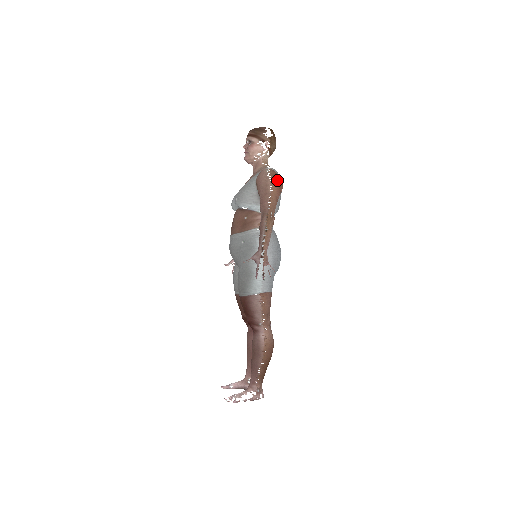
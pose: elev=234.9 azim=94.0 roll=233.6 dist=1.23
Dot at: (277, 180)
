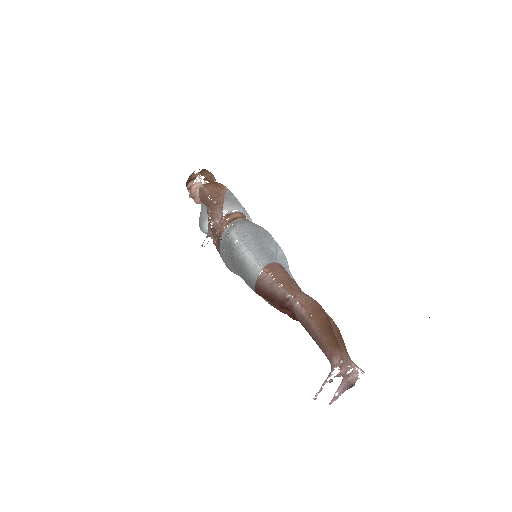
Dot at: (211, 183)
